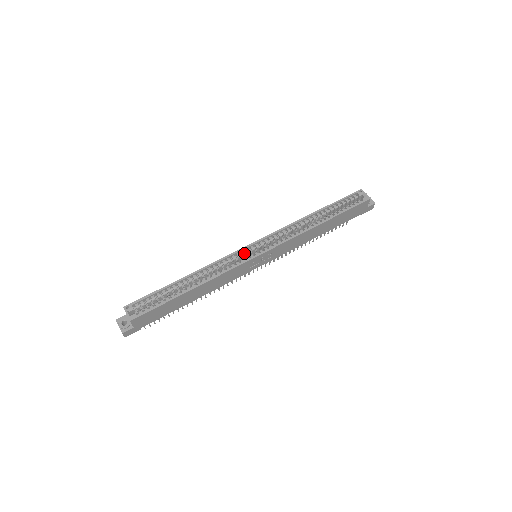
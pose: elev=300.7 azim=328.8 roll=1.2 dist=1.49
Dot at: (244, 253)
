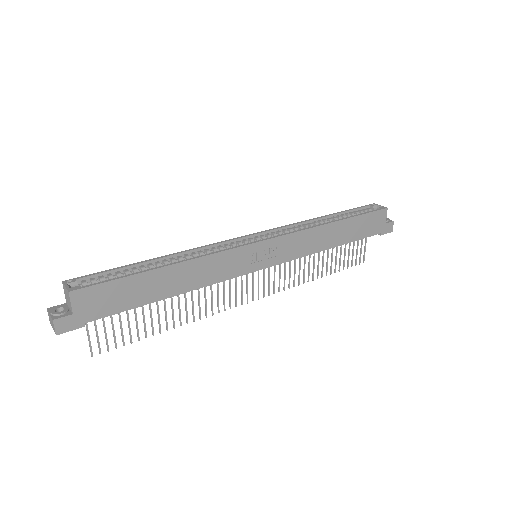
Dot at: (240, 242)
